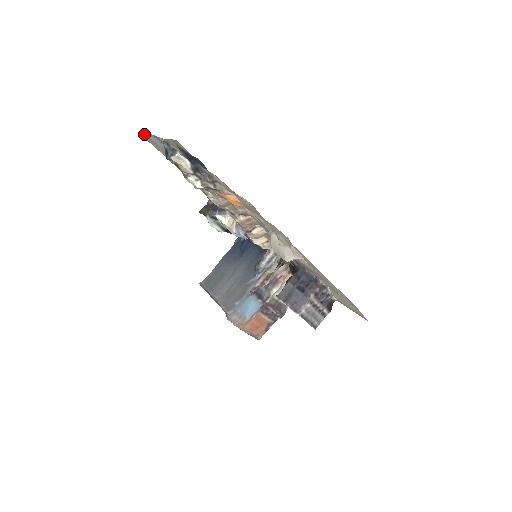
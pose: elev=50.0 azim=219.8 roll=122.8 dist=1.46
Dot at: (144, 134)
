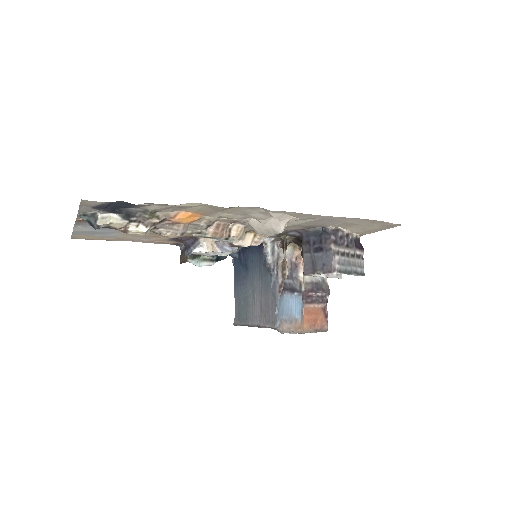
Dot at: (74, 235)
